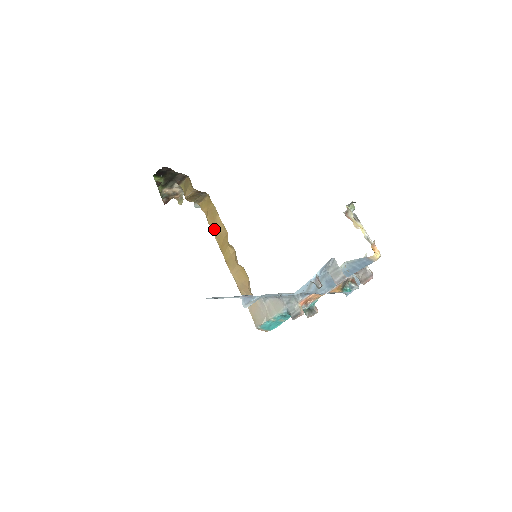
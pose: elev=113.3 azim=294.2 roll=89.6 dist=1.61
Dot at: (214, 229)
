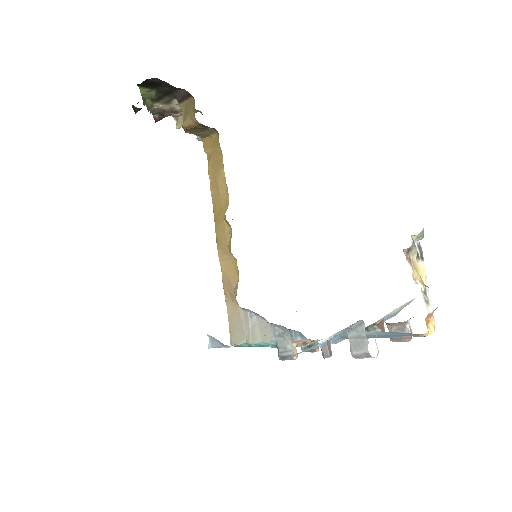
Dot at: (213, 185)
